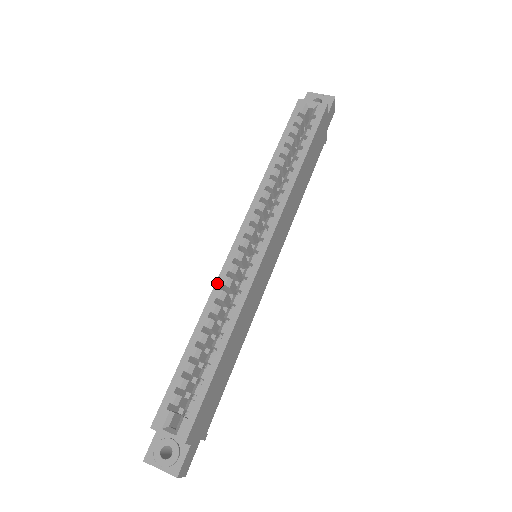
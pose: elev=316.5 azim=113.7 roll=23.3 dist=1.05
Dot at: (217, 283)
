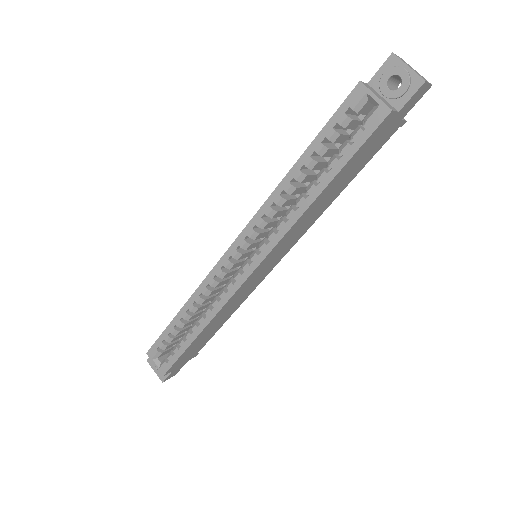
Dot at: (205, 280)
